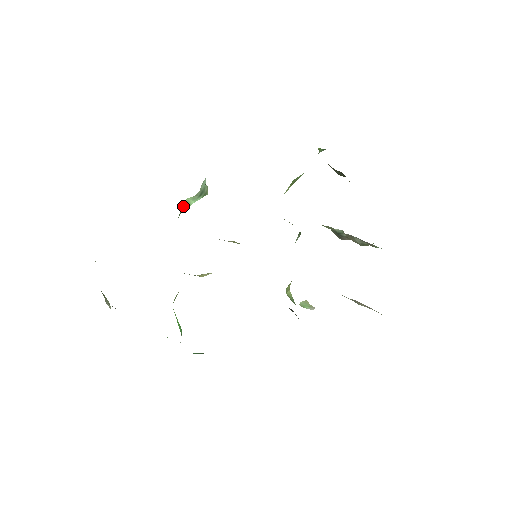
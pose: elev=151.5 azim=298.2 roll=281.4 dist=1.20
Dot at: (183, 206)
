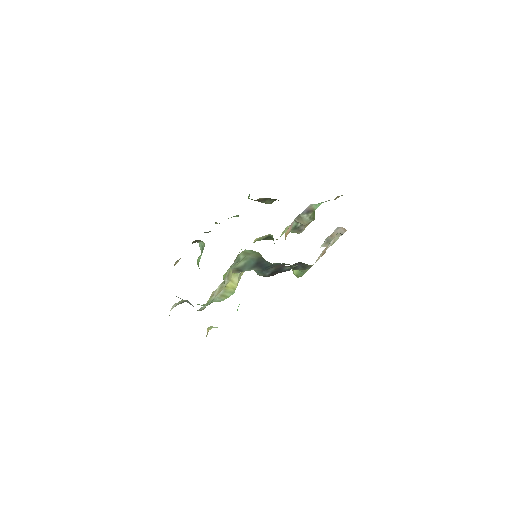
Dot at: (198, 263)
